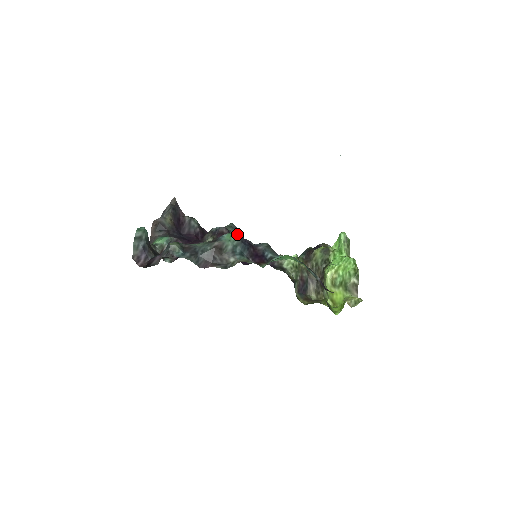
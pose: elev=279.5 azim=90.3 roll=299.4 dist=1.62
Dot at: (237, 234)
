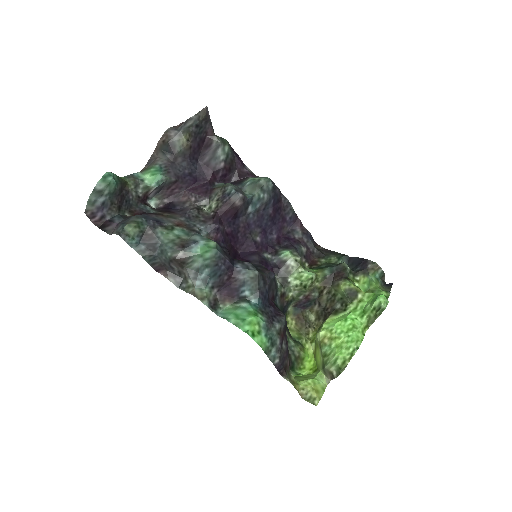
Dot at: (215, 252)
